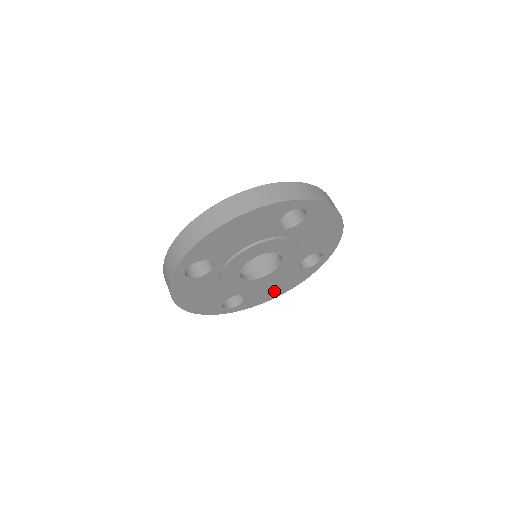
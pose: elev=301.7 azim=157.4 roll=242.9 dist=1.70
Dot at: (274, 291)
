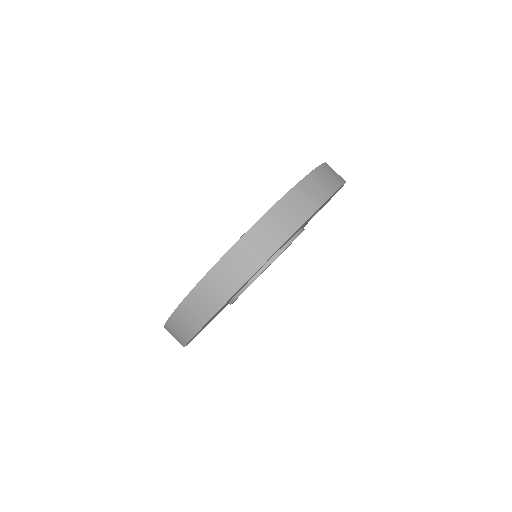
Dot at: occluded
